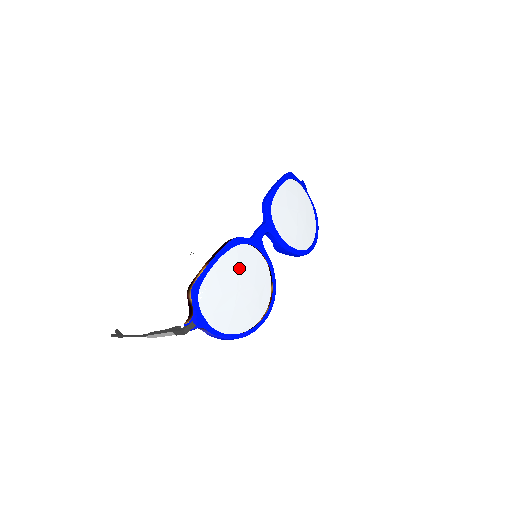
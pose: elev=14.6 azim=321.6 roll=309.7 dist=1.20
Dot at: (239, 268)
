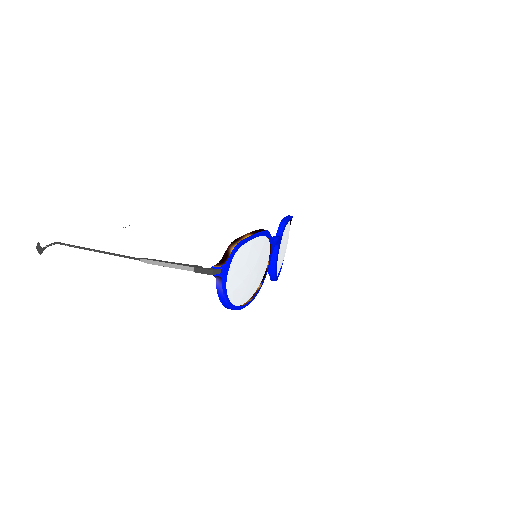
Dot at: (260, 254)
